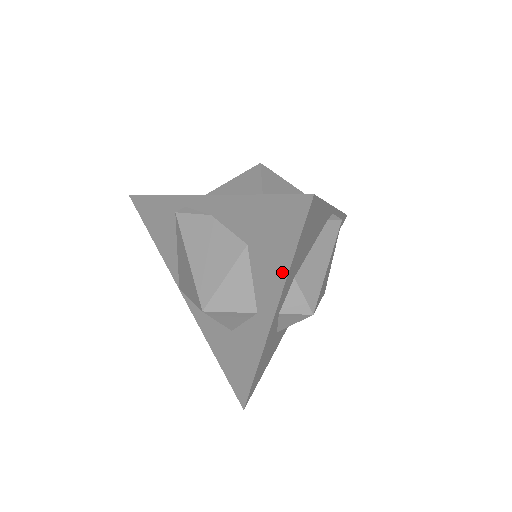
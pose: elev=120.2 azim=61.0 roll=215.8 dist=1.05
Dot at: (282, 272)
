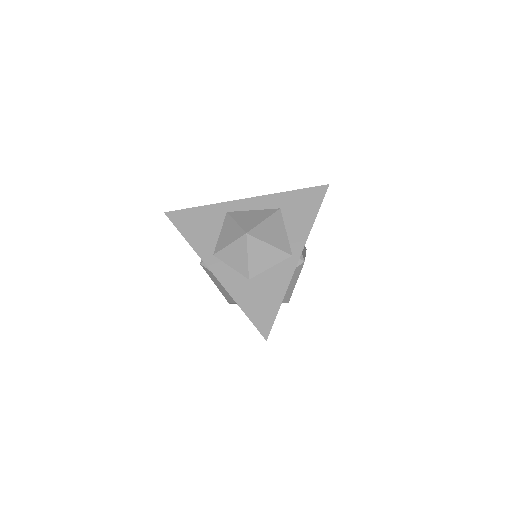
Dot at: occluded
